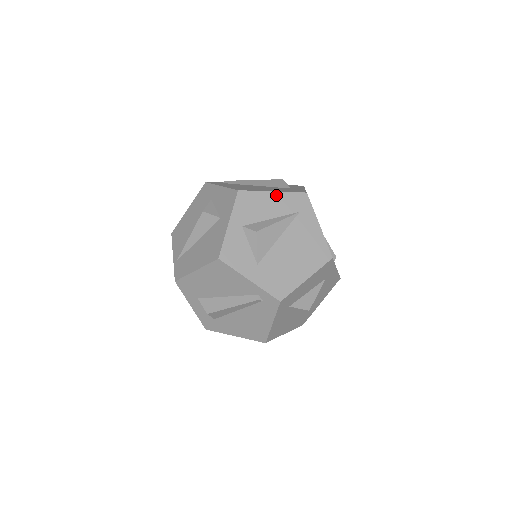
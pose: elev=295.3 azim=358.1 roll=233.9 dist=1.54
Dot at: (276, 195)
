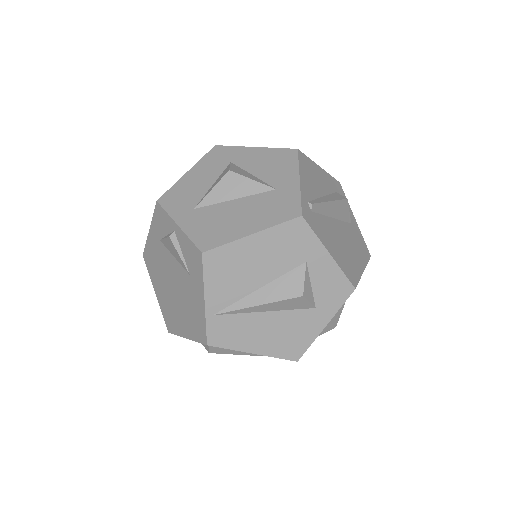
Dot at: occluded
